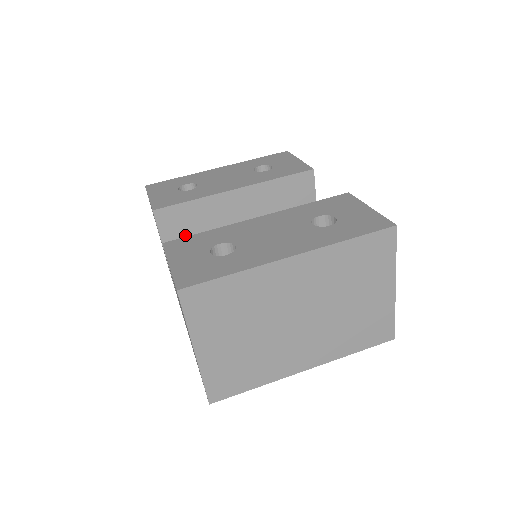
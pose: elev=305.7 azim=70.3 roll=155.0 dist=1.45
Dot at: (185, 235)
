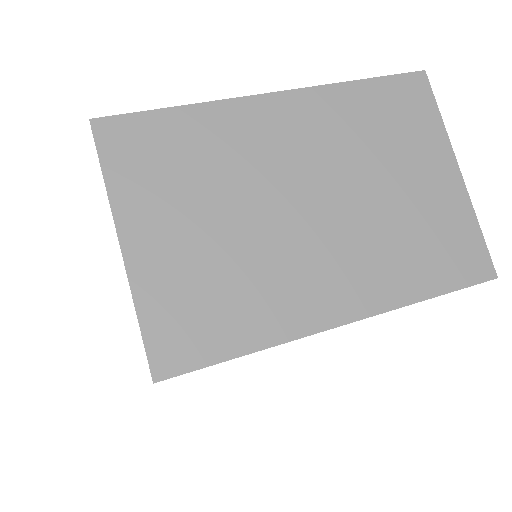
Dot at: occluded
